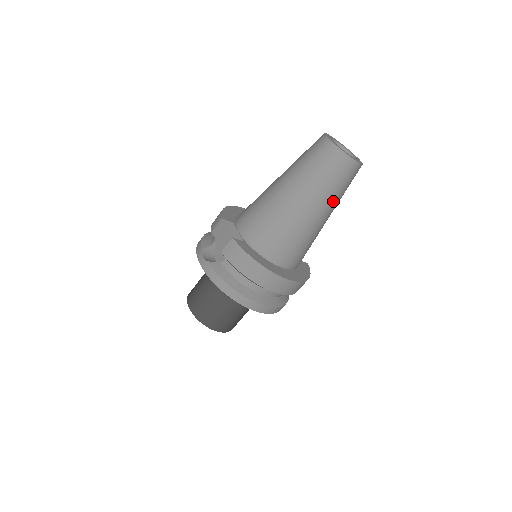
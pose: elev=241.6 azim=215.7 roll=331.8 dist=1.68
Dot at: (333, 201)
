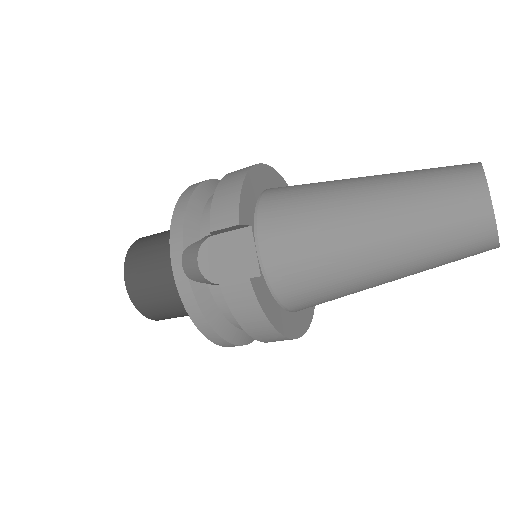
Dot at: occluded
